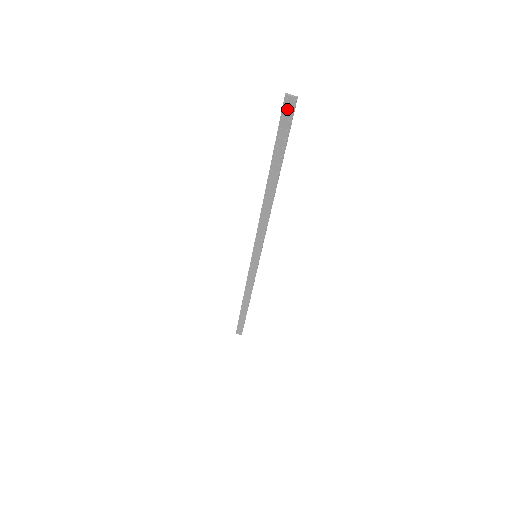
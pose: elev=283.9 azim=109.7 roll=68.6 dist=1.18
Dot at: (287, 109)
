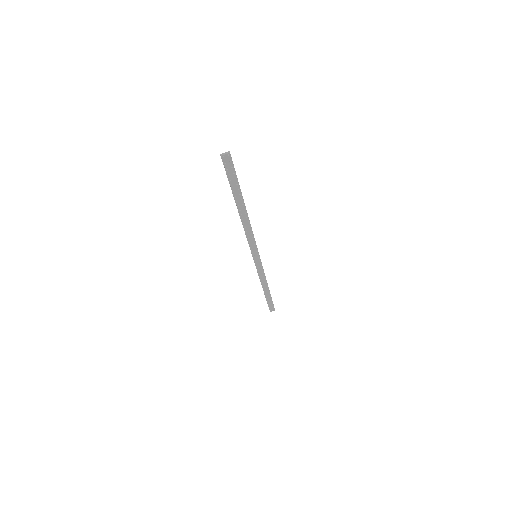
Dot at: (227, 162)
